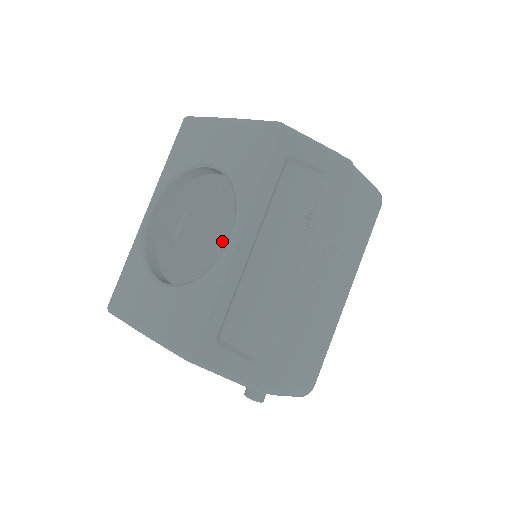
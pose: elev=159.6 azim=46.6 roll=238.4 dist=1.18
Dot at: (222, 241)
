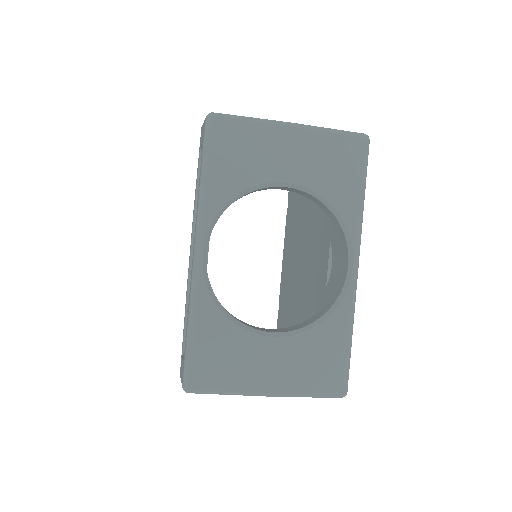
Dot at: occluded
